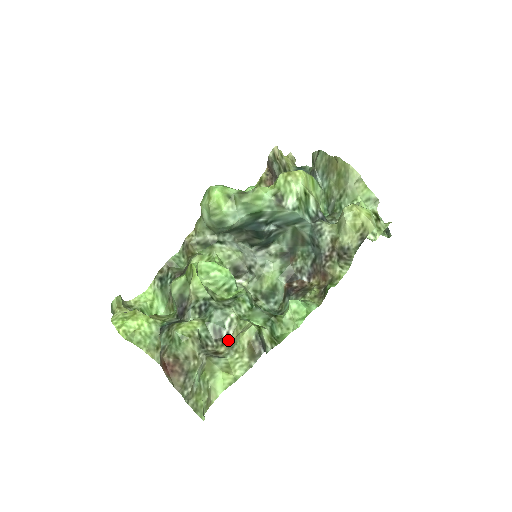
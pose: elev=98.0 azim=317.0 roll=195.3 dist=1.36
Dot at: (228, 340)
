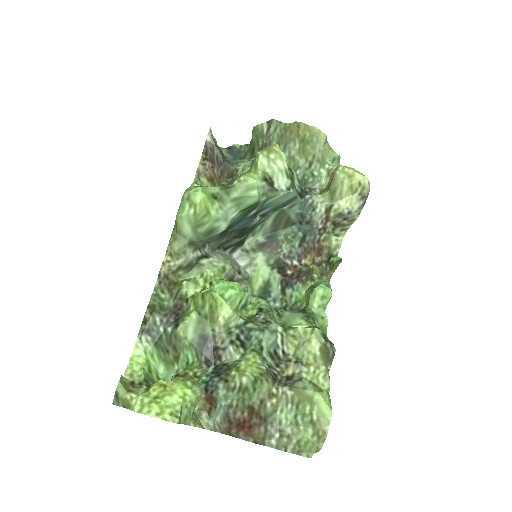
Dot at: (289, 358)
